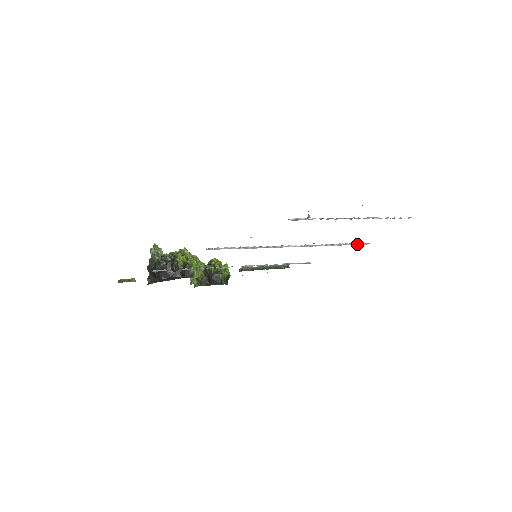
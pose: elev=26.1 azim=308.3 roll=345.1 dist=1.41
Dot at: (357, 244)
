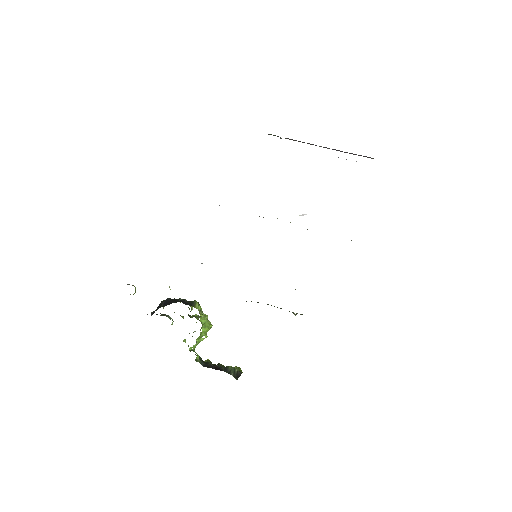
Dot at: occluded
